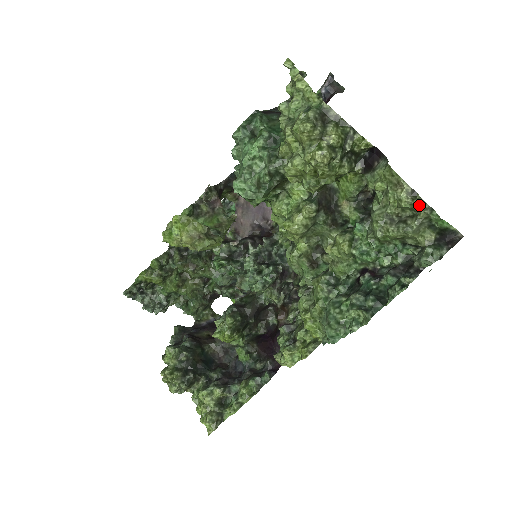
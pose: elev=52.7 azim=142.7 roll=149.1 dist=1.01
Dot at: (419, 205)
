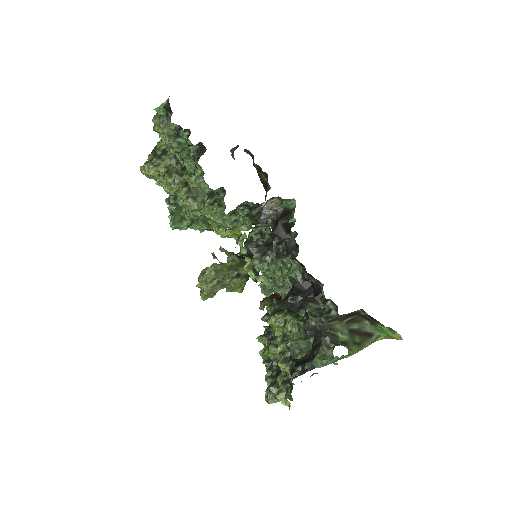
Dot at: (152, 121)
